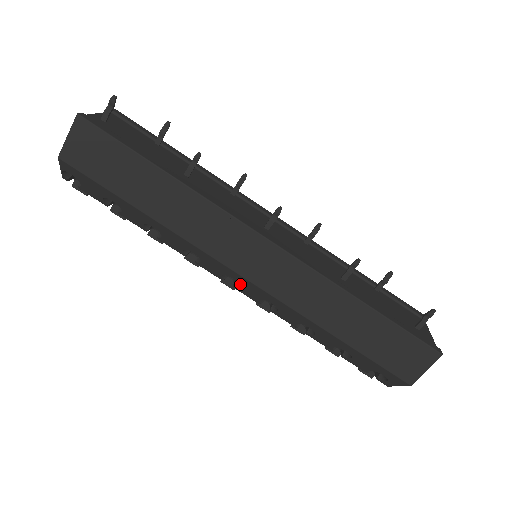
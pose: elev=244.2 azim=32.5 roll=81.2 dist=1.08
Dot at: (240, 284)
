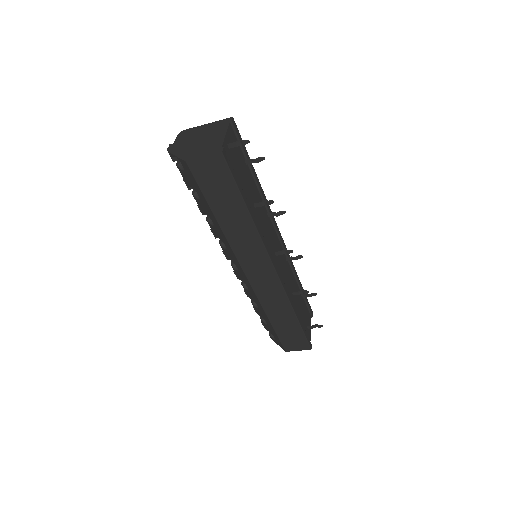
Dot at: (239, 272)
